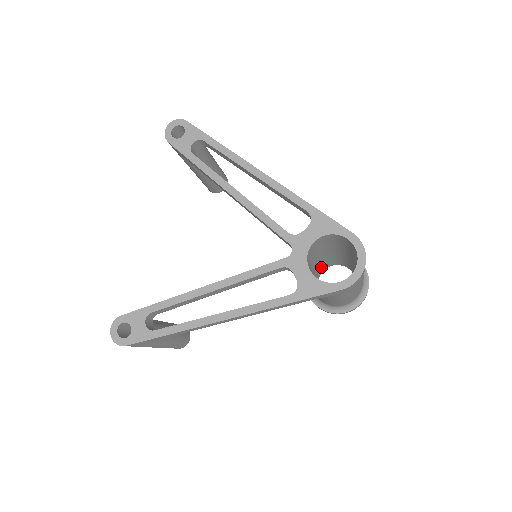
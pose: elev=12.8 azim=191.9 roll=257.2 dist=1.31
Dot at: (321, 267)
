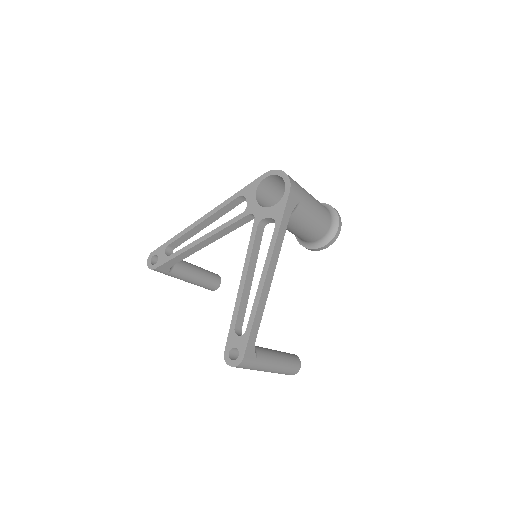
Dot at: occluded
